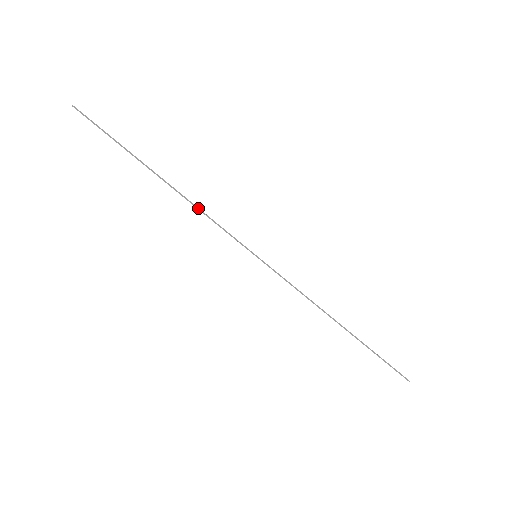
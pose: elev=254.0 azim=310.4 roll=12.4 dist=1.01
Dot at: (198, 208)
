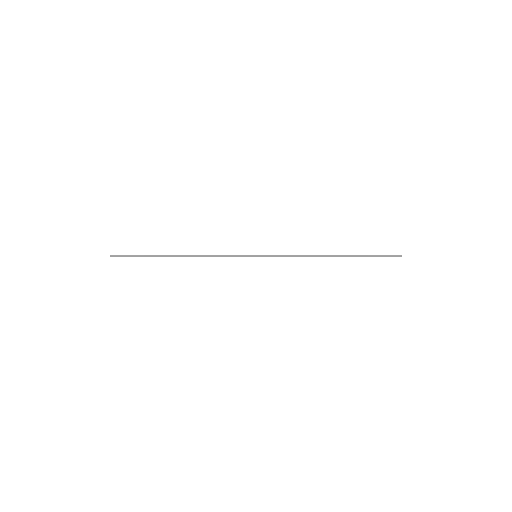
Dot at: occluded
